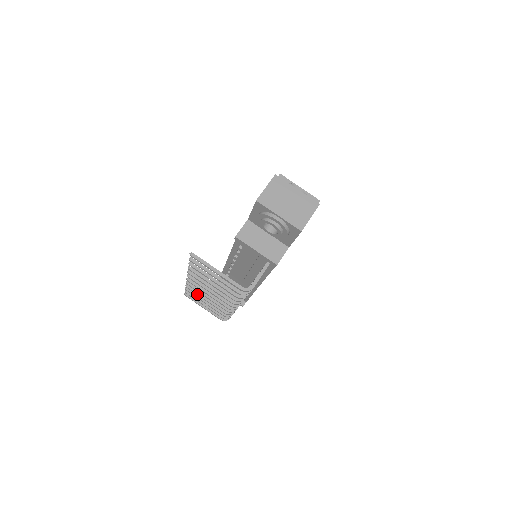
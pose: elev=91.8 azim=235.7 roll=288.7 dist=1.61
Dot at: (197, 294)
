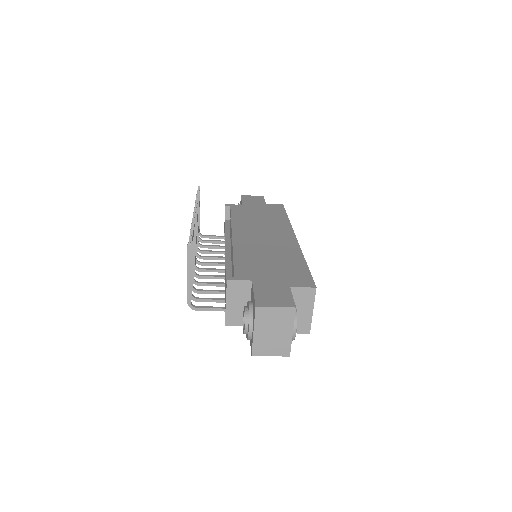
Dot at: occluded
